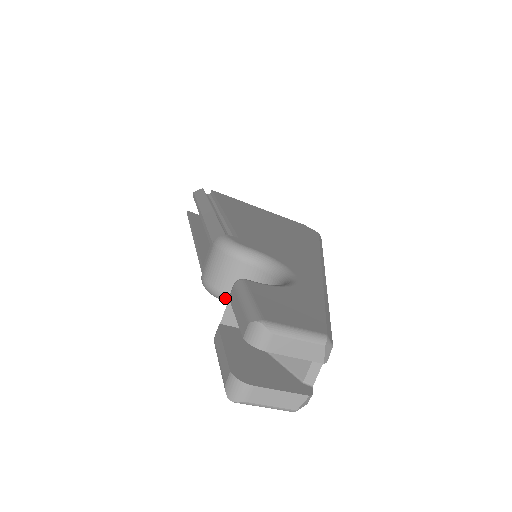
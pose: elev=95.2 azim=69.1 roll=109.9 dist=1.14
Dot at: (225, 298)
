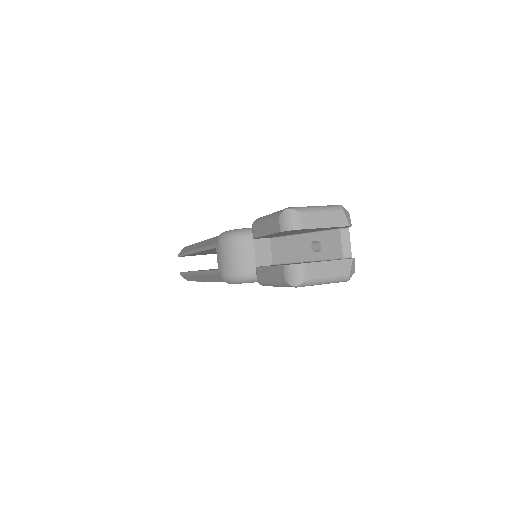
Dot at: (249, 277)
